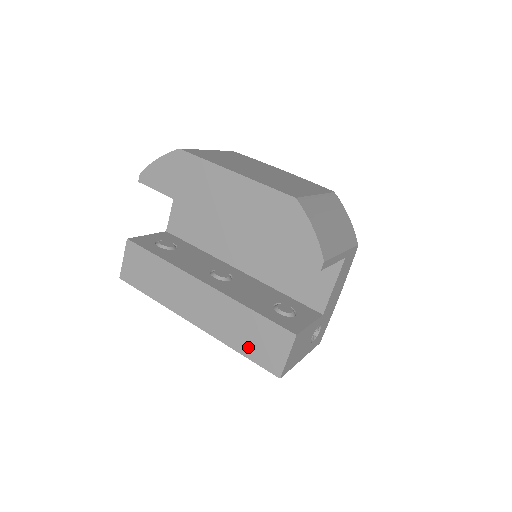
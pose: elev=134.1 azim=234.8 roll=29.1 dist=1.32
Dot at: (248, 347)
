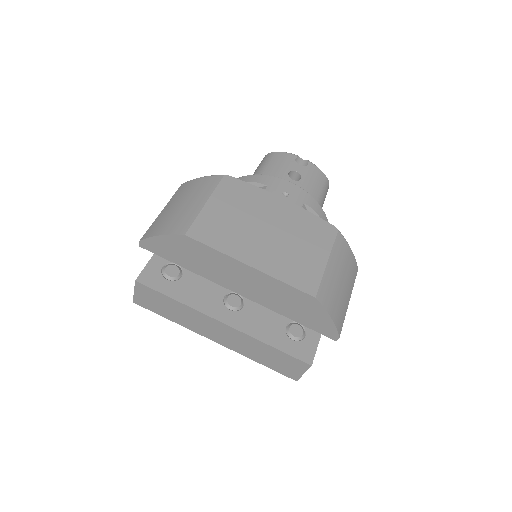
Dot at: (268, 363)
